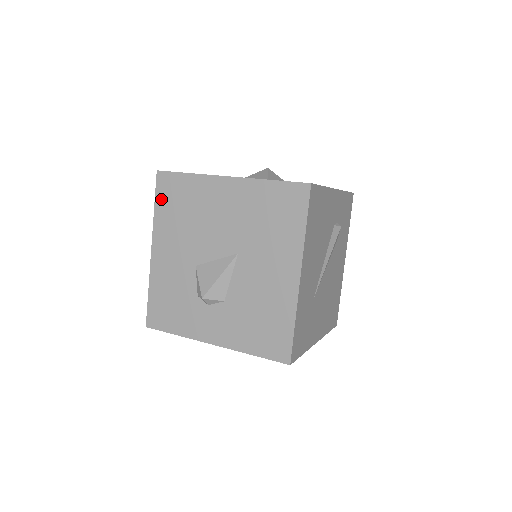
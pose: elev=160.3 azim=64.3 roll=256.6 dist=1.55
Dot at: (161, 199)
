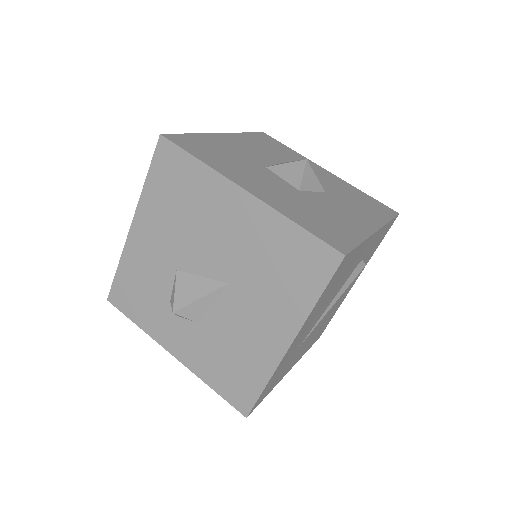
Dot at: (156, 173)
